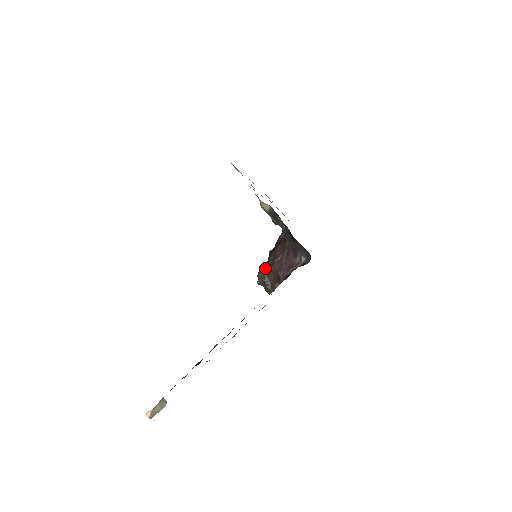
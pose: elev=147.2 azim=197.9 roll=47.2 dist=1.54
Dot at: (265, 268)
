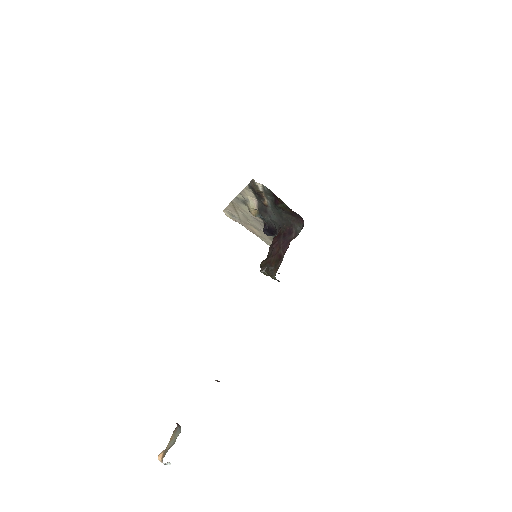
Dot at: (266, 258)
